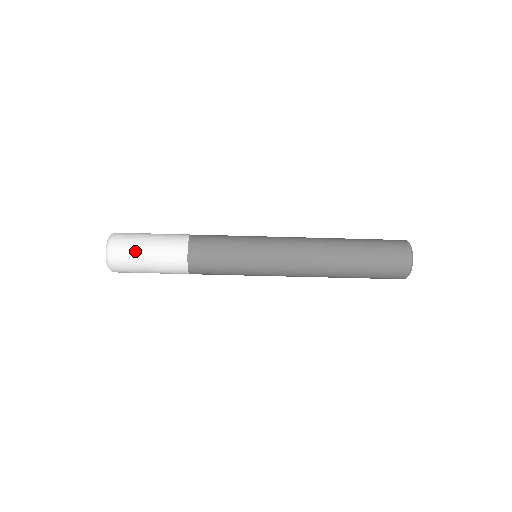
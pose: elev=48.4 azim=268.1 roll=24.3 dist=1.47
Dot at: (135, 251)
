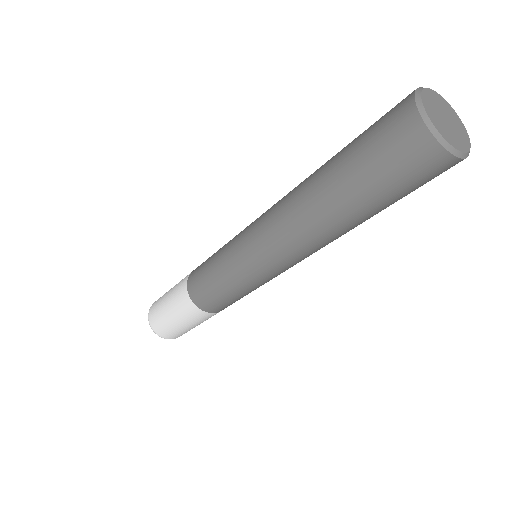
Dot at: (175, 330)
